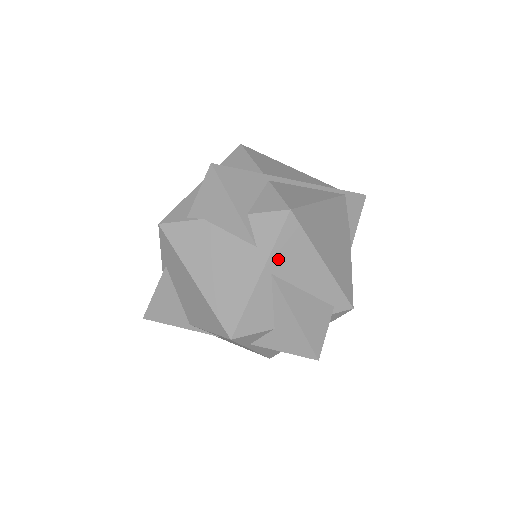
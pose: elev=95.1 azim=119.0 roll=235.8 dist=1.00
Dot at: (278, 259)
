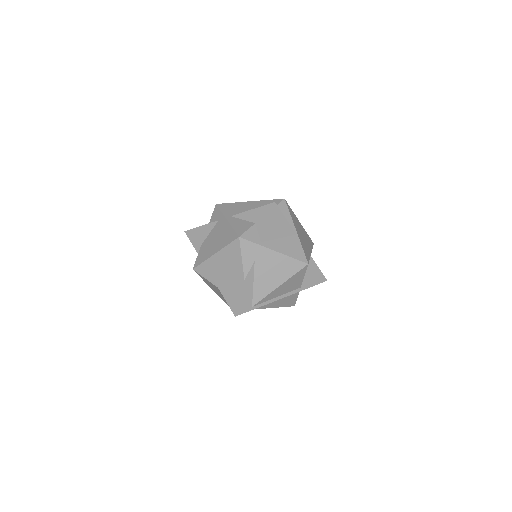
Dot at: (228, 213)
